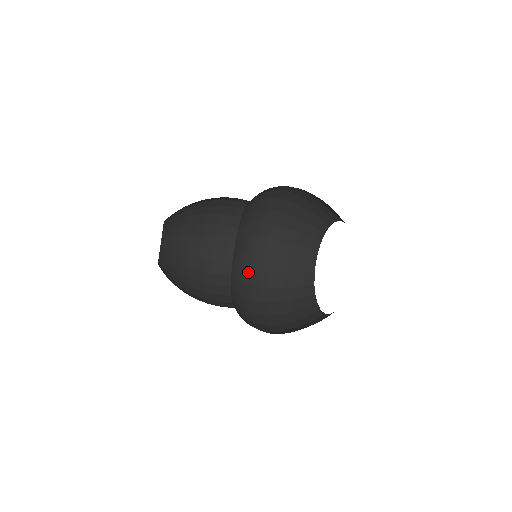
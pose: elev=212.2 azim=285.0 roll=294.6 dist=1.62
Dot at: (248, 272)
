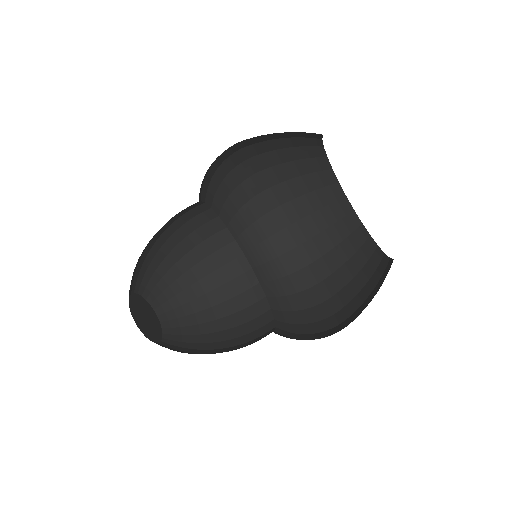
Dot at: (315, 335)
